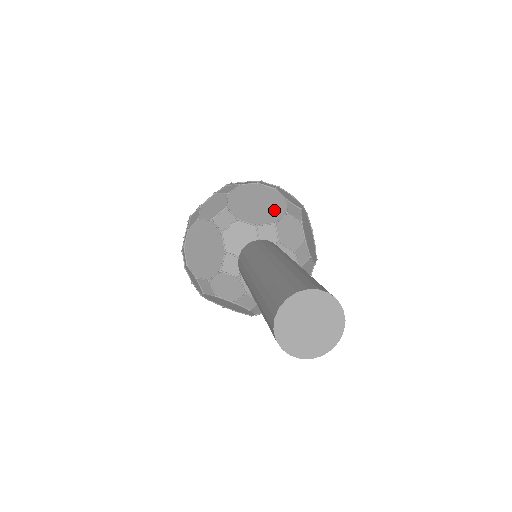
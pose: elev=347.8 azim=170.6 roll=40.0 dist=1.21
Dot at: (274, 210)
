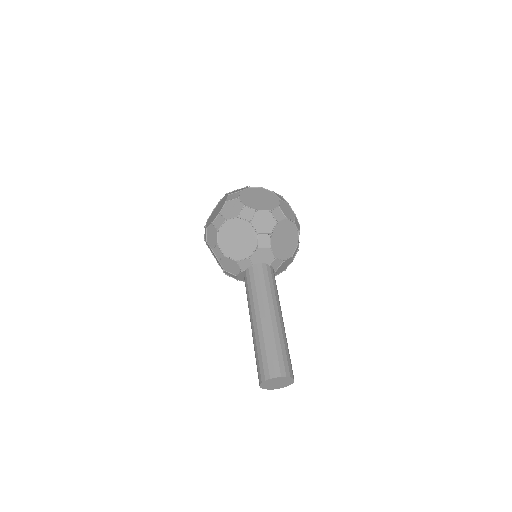
Dot at: (289, 250)
